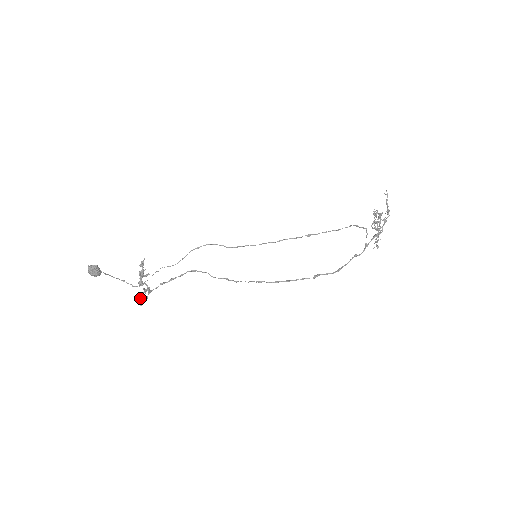
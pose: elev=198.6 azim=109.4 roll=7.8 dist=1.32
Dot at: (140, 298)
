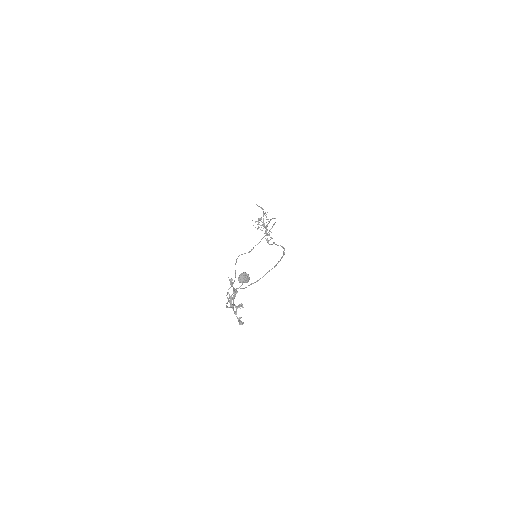
Dot at: (239, 318)
